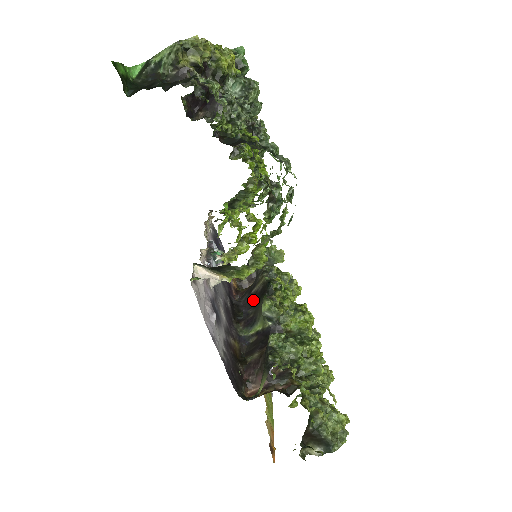
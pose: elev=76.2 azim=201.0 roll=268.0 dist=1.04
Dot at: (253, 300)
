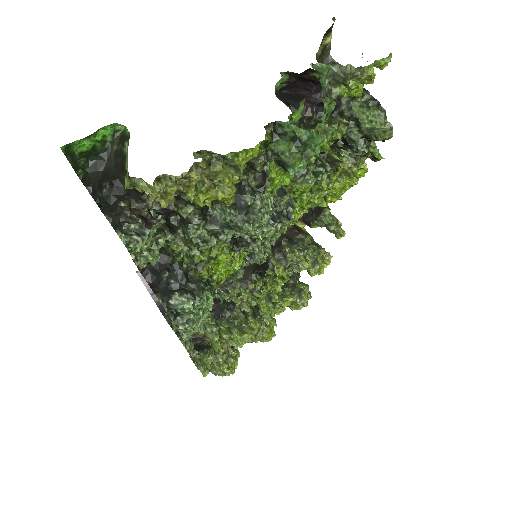
Dot at: occluded
